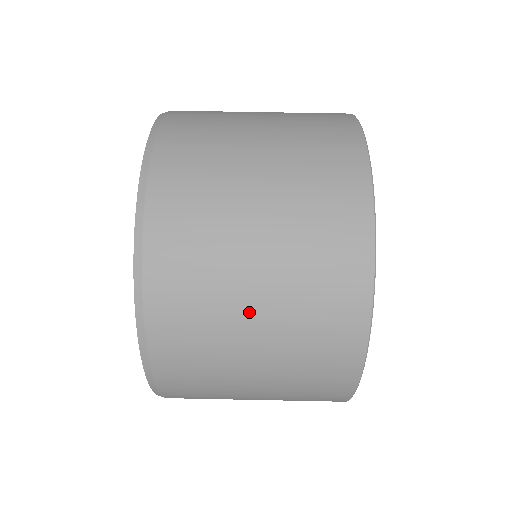
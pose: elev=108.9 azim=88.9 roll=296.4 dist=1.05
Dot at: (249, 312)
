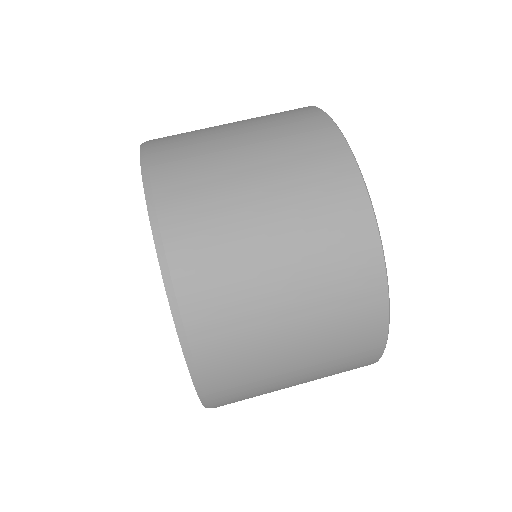
Dot at: (284, 320)
